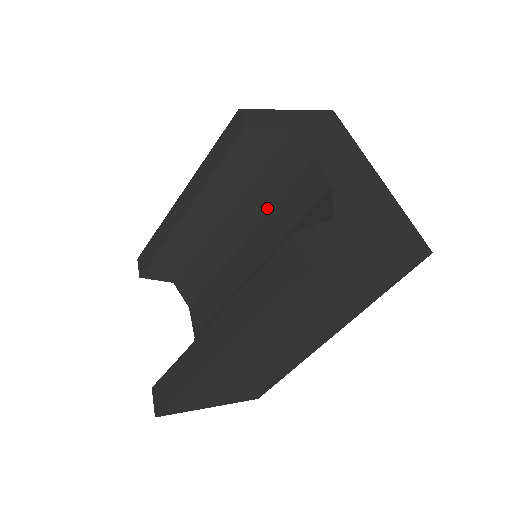
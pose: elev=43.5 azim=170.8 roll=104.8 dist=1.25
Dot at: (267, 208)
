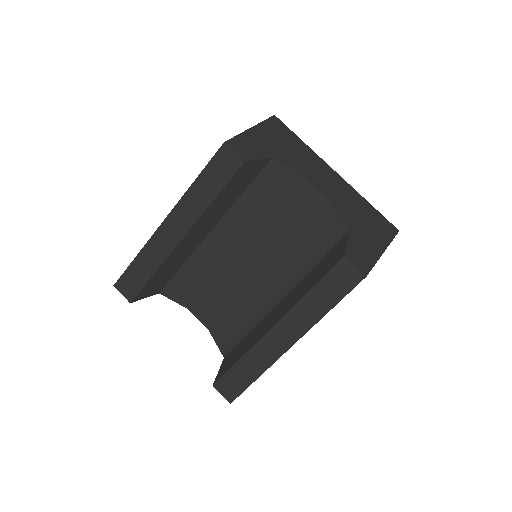
Dot at: (261, 219)
